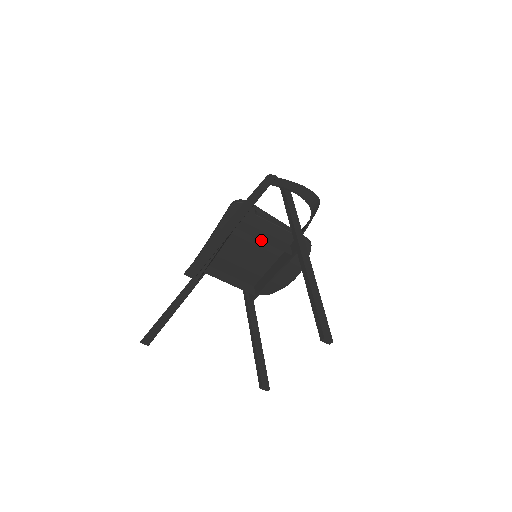
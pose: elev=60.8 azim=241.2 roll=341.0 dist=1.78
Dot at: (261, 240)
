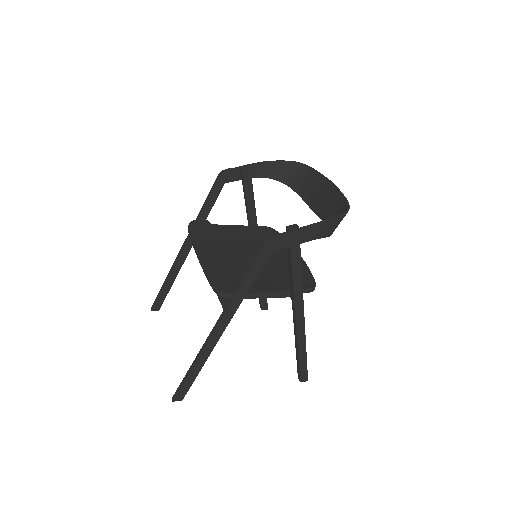
Dot at: (254, 297)
